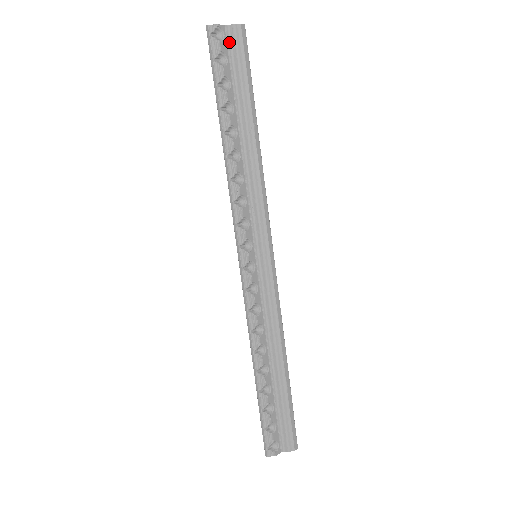
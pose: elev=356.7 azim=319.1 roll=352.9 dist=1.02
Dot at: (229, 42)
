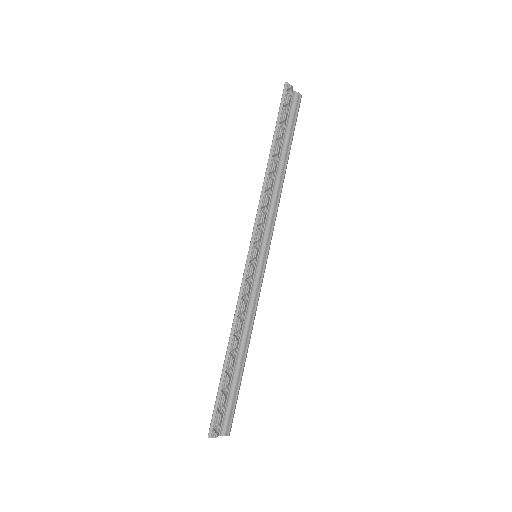
Dot at: (292, 101)
